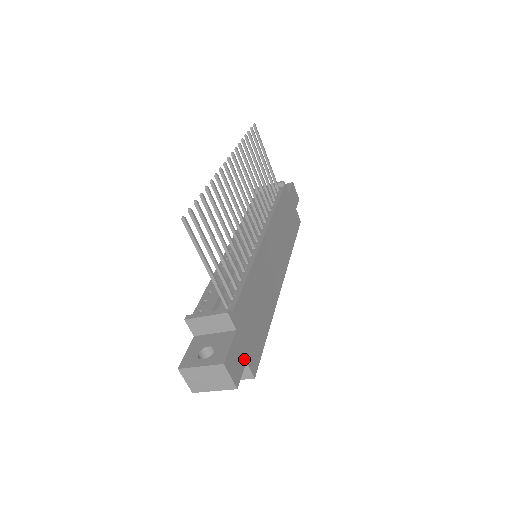
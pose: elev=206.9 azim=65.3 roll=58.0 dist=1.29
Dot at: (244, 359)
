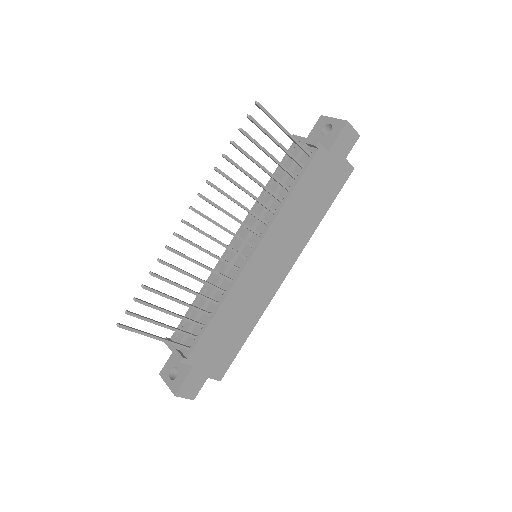
Dot at: (205, 378)
